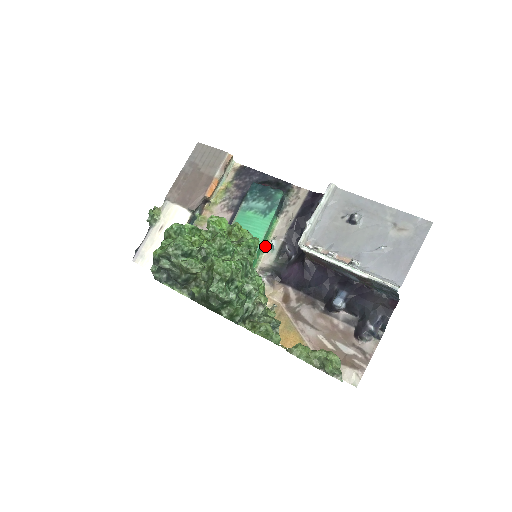
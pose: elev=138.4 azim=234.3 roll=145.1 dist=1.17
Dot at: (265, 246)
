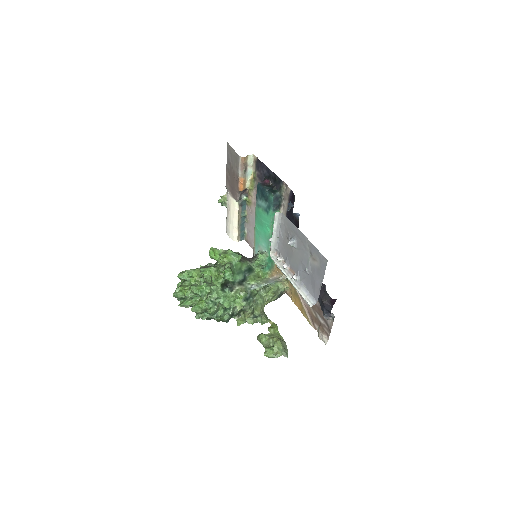
Dot at: occluded
